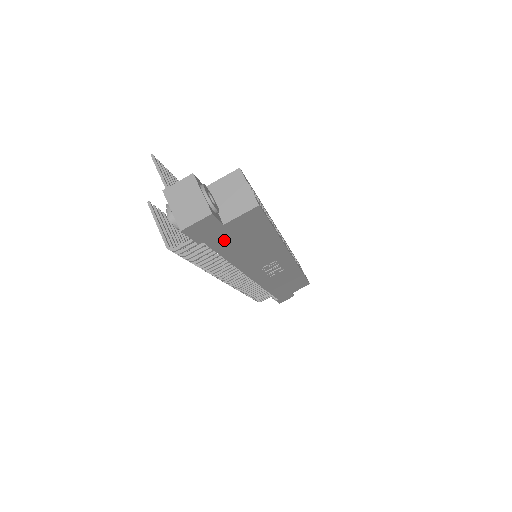
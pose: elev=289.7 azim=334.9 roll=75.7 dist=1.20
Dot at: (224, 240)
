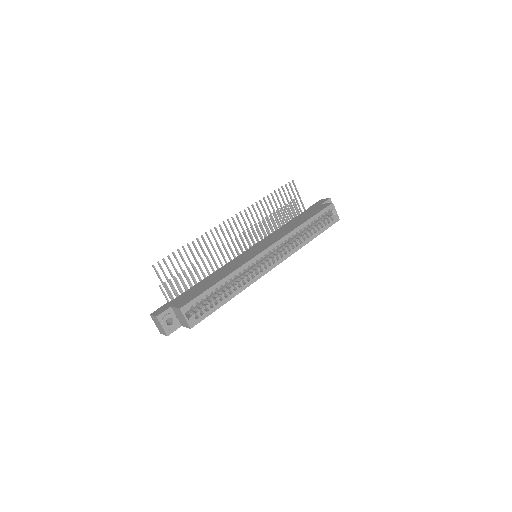
Dot at: occluded
